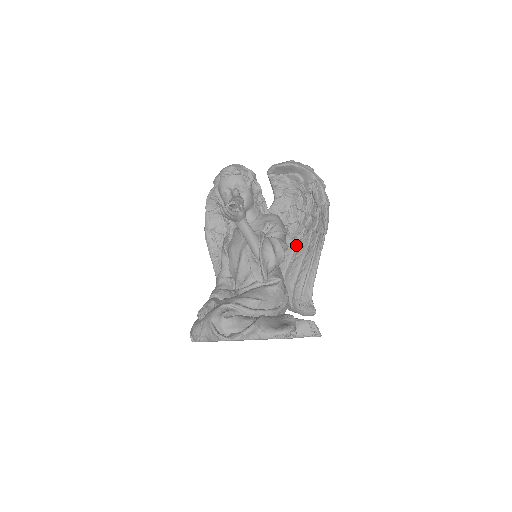
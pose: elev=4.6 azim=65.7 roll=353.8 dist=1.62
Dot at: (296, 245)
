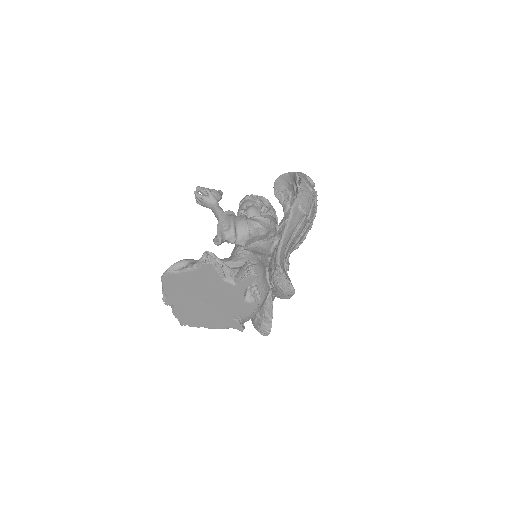
Dot at: occluded
